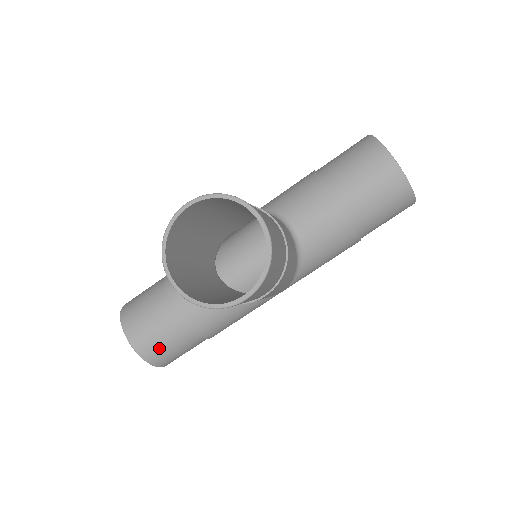
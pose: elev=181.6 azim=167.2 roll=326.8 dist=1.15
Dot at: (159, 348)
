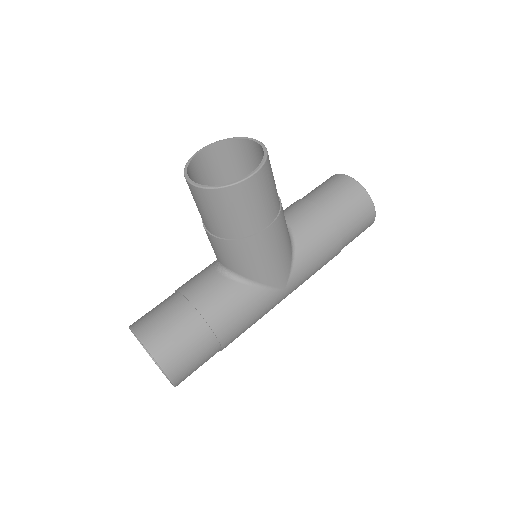
Dot at: (168, 339)
